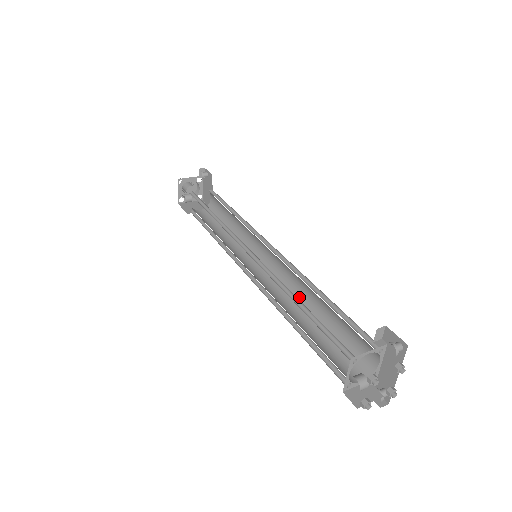
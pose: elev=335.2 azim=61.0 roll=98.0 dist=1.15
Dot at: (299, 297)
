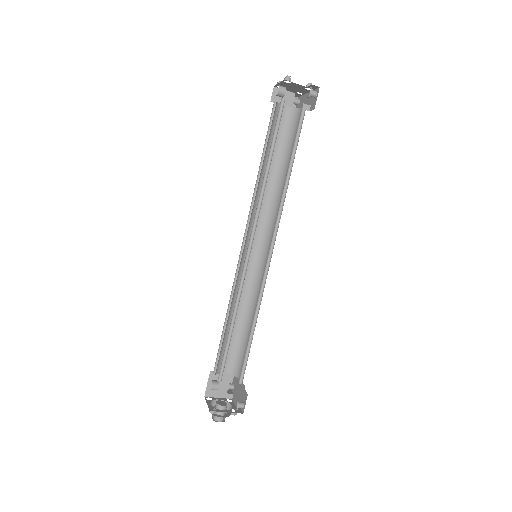
Dot at: occluded
